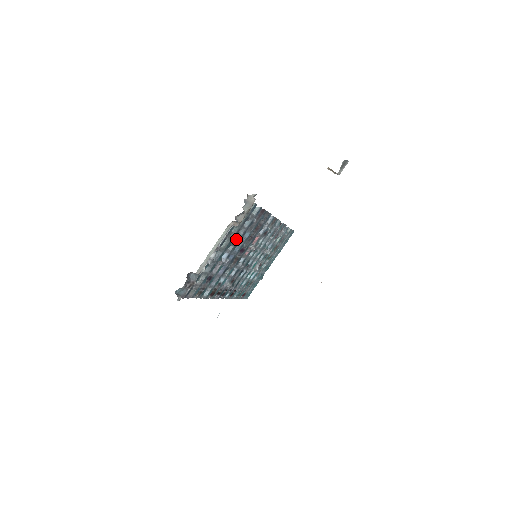
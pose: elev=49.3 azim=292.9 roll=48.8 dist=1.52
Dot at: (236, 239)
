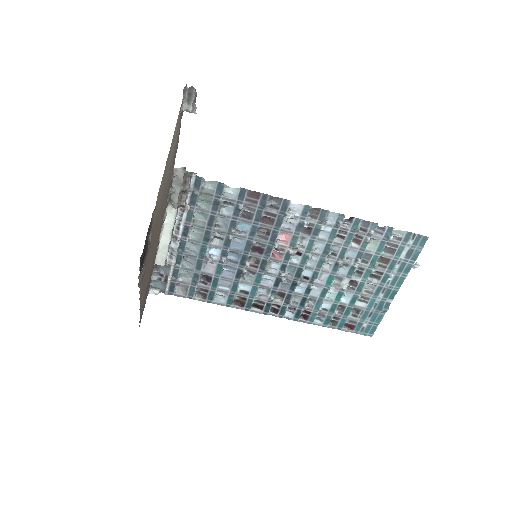
Dot at: (220, 231)
